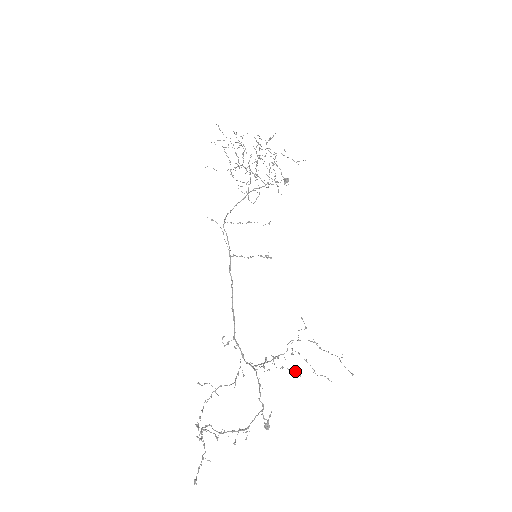
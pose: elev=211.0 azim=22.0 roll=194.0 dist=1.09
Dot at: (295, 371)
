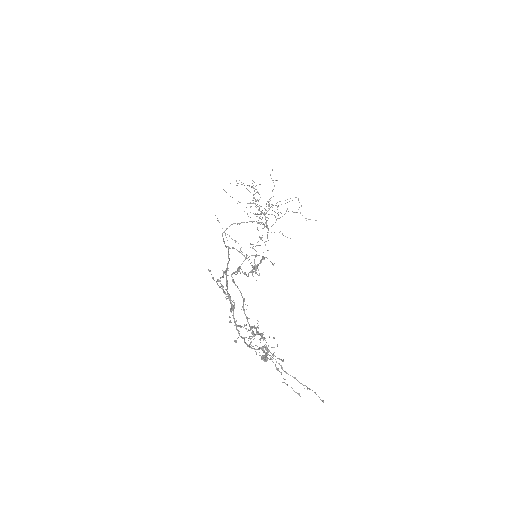
Dot at: occluded
